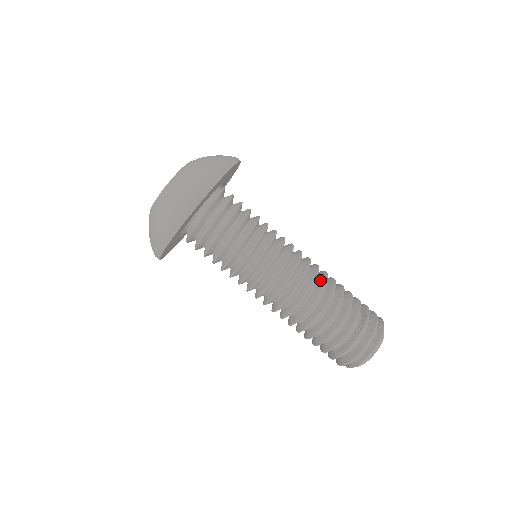
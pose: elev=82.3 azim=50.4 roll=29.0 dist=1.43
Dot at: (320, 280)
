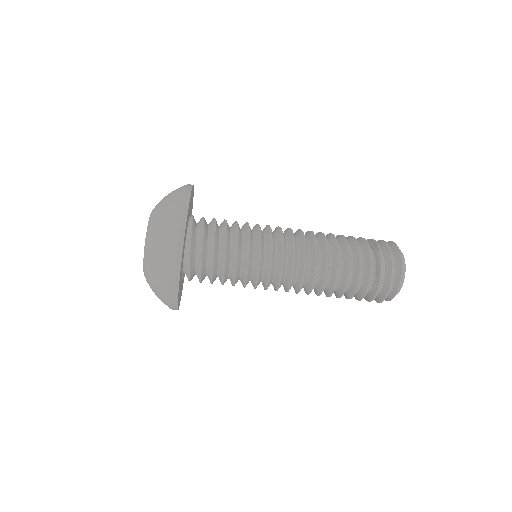
Dot at: (322, 265)
